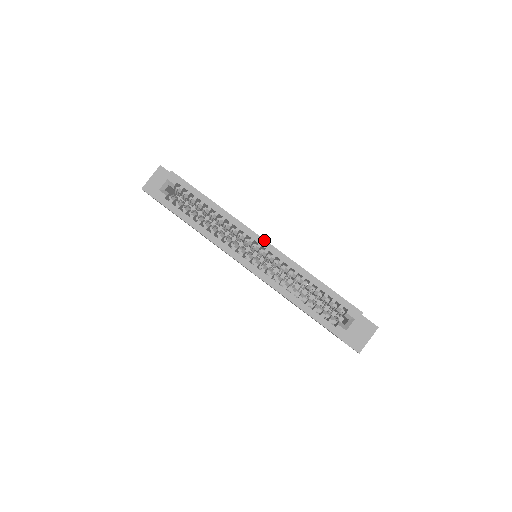
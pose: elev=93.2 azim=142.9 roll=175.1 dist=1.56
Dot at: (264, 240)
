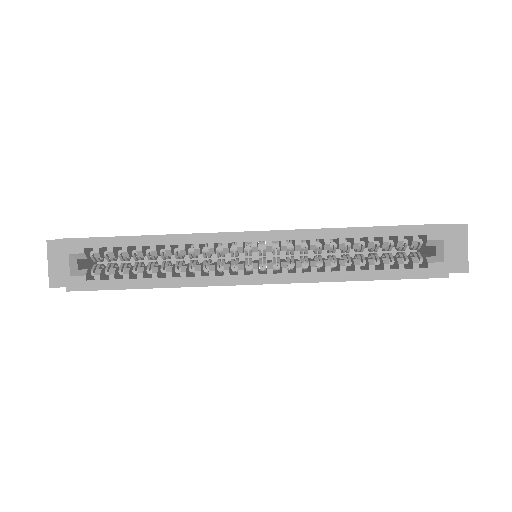
Dot at: (255, 232)
